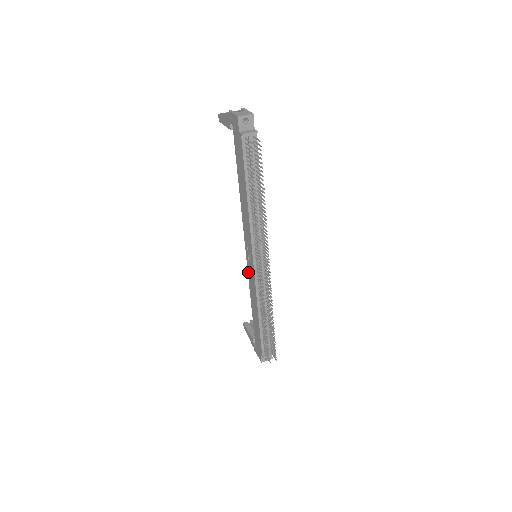
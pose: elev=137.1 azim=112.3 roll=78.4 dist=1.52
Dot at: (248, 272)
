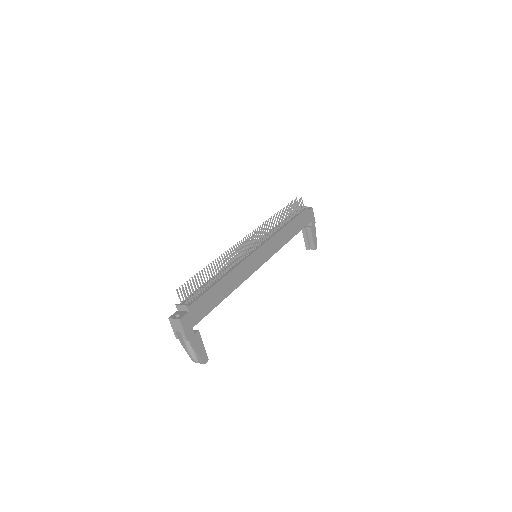
Dot at: occluded
